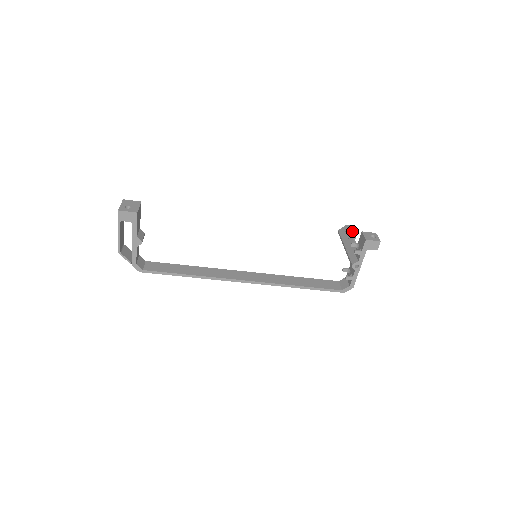
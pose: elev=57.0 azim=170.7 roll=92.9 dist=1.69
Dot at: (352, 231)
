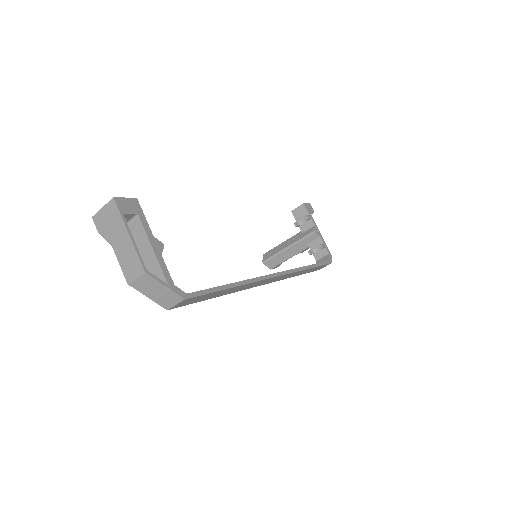
Dot at: occluded
